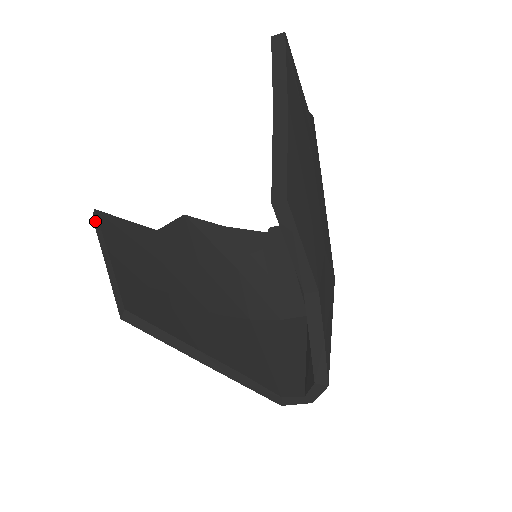
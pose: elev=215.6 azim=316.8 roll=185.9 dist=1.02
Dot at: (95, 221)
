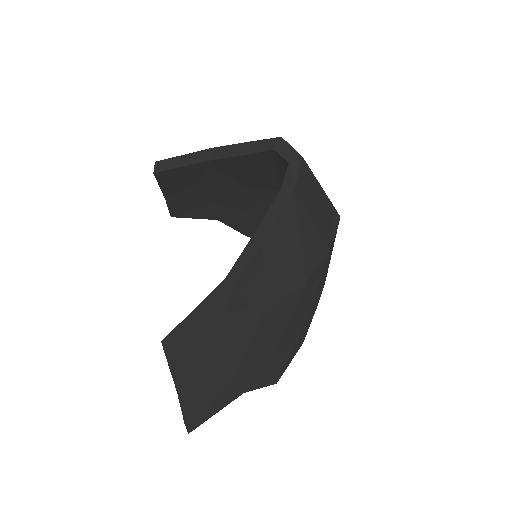
Dot at: (185, 424)
